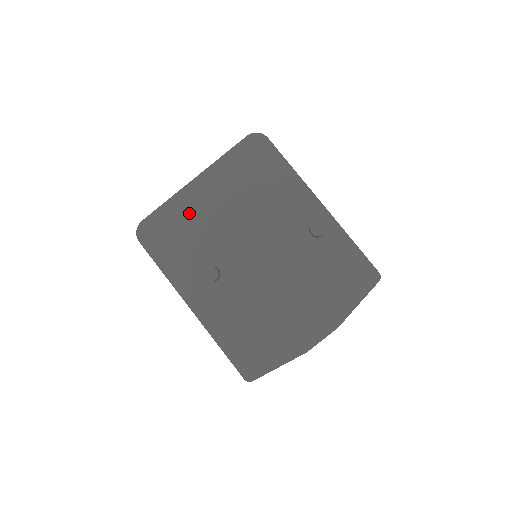
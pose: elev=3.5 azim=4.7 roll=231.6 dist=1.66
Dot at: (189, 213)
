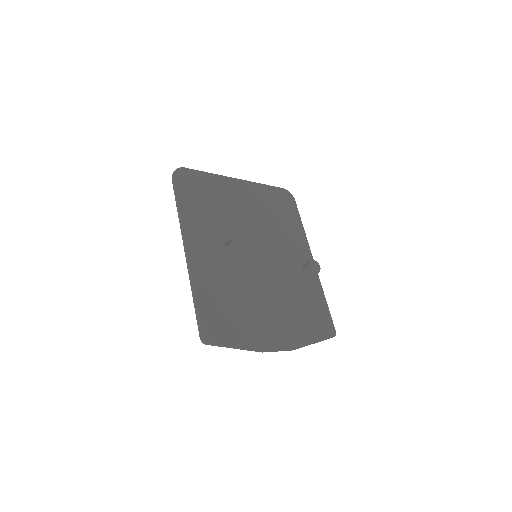
Dot at: (223, 193)
